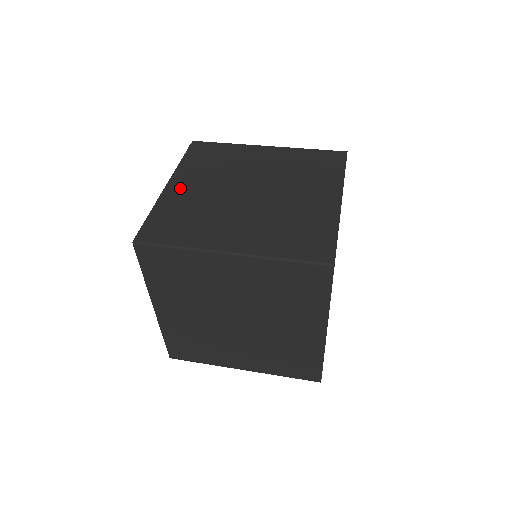
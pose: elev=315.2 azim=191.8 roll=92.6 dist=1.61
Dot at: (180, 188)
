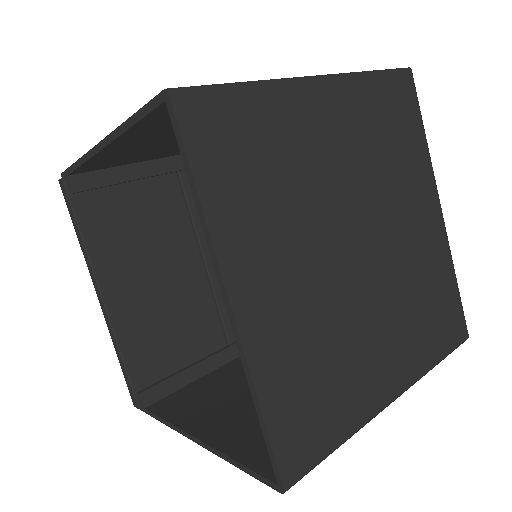
Dot at: occluded
